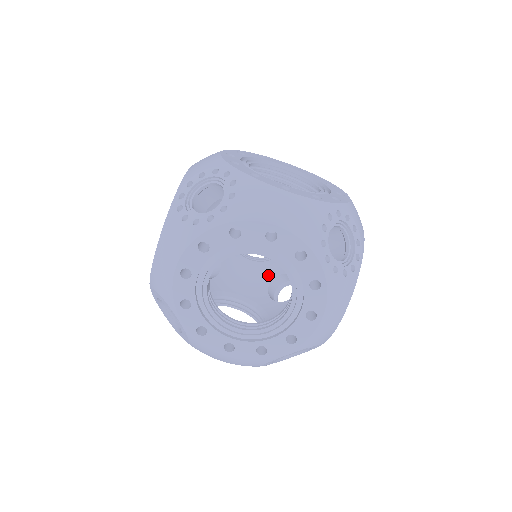
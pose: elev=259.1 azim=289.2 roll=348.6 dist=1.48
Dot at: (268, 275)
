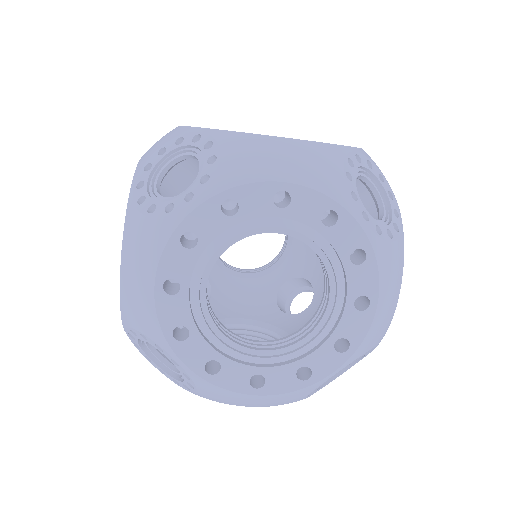
Dot at: (272, 286)
